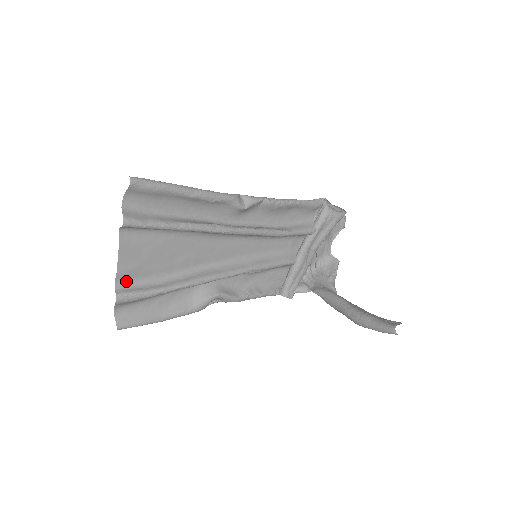
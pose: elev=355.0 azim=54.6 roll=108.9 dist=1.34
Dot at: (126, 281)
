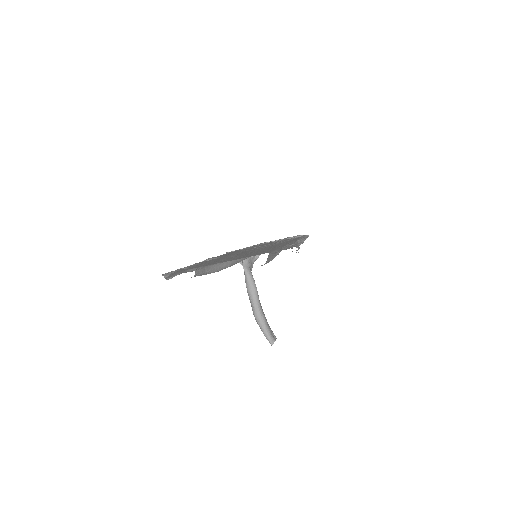
Dot at: (205, 265)
